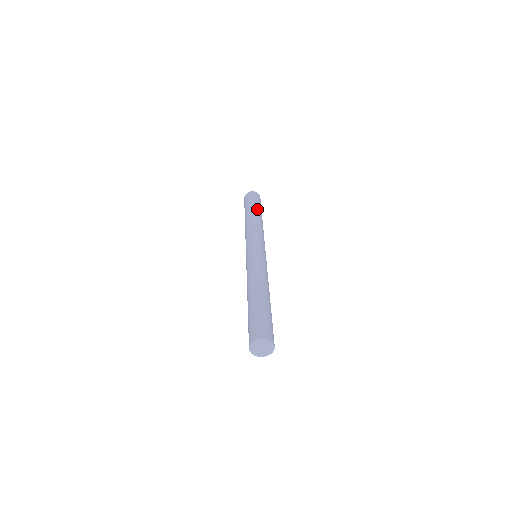
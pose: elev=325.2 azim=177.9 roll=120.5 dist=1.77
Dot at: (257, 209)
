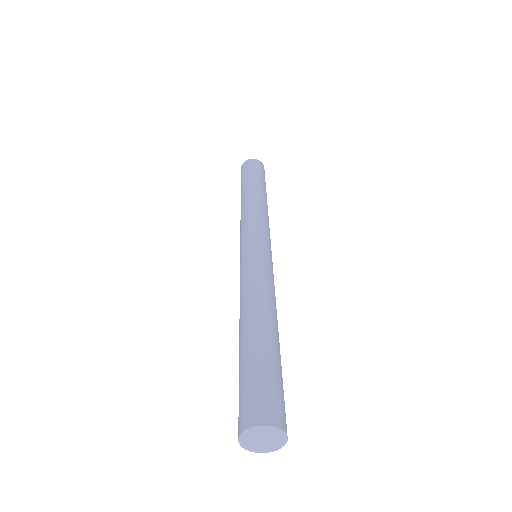
Dot at: (247, 184)
